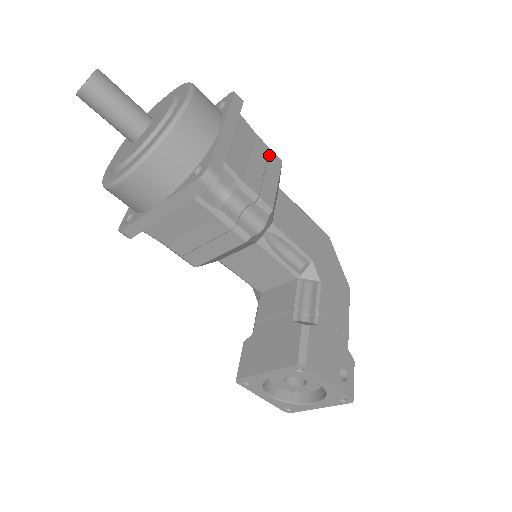
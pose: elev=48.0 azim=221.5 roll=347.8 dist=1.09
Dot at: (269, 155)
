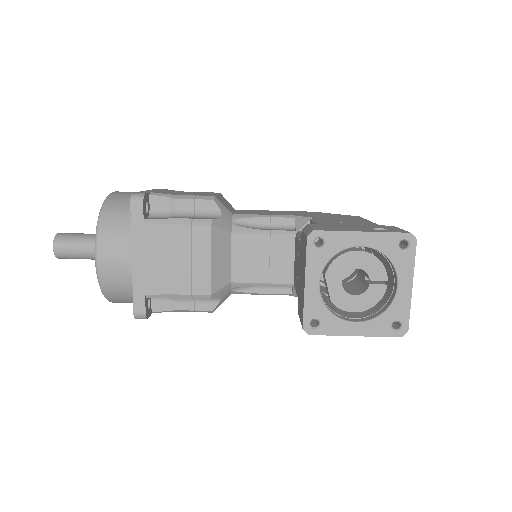
Dot at: occluded
